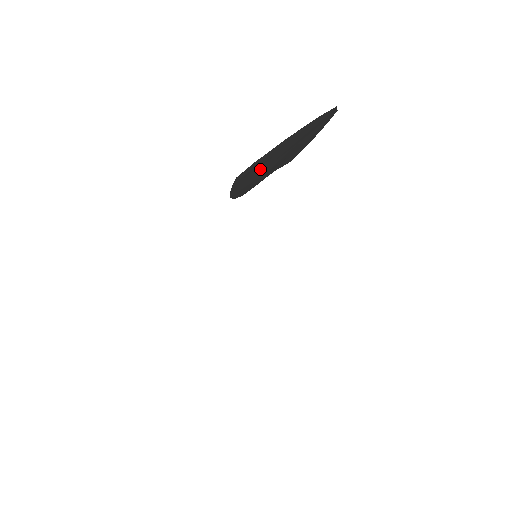
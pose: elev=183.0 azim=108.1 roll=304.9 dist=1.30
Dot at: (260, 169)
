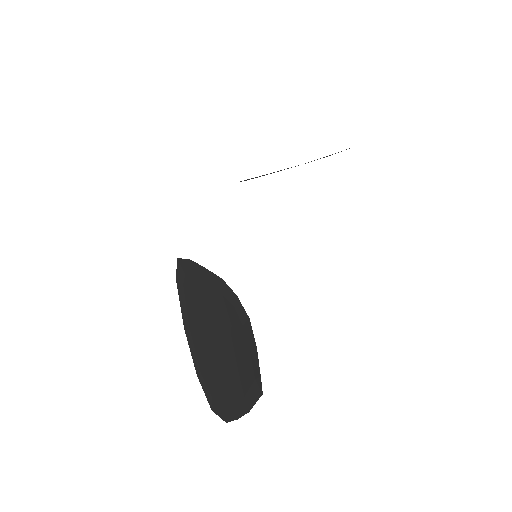
Dot at: occluded
